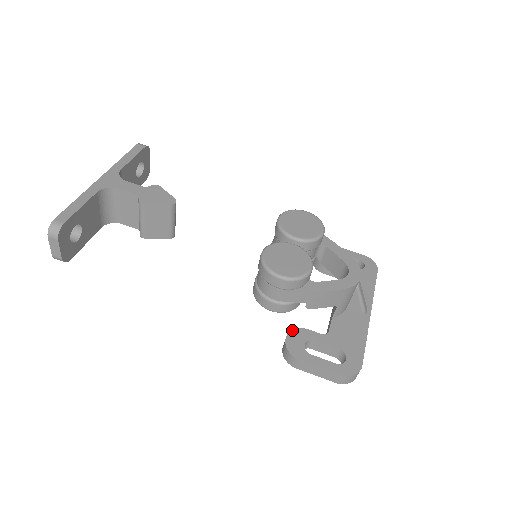
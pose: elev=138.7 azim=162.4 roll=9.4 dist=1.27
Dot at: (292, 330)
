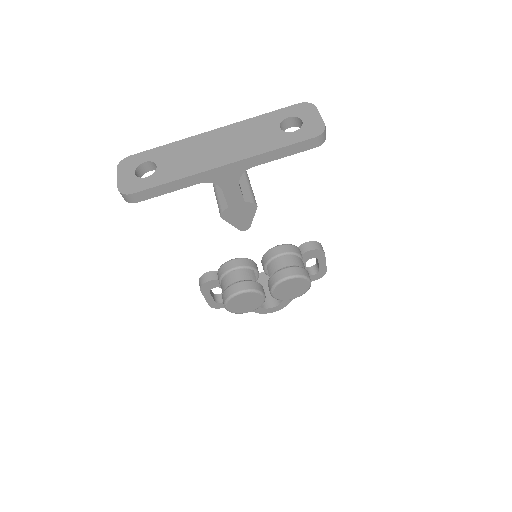
Dot at: occluded
